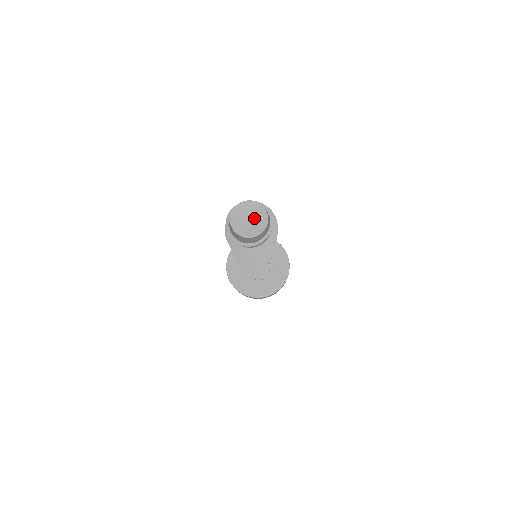
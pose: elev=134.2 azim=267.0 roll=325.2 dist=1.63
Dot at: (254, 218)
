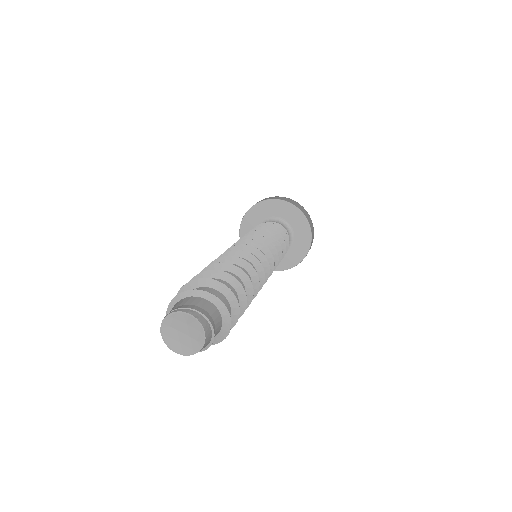
Dot at: (189, 334)
